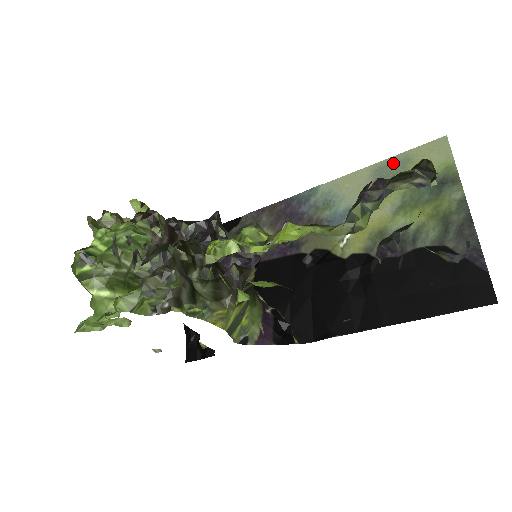
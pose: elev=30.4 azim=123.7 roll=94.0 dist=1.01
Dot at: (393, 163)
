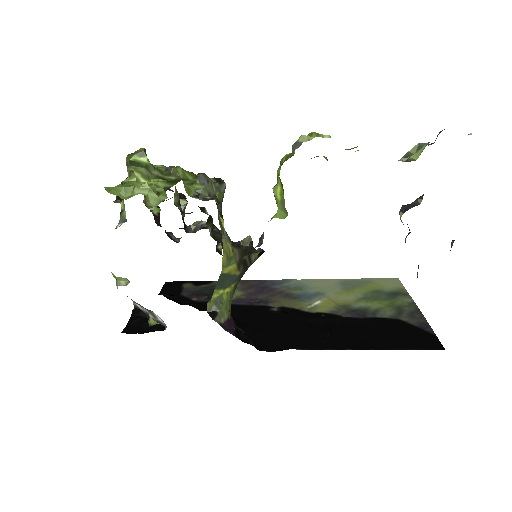
Dot at: (357, 281)
